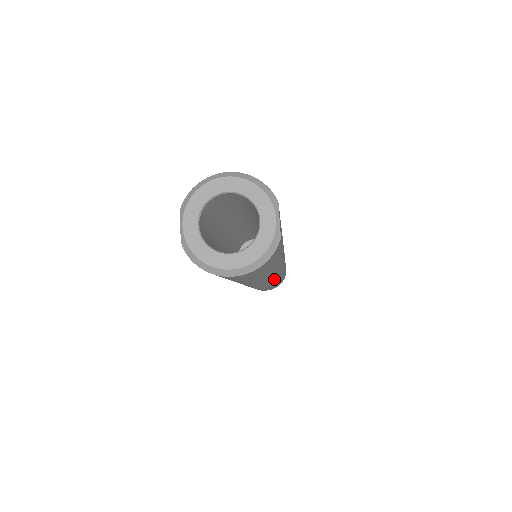
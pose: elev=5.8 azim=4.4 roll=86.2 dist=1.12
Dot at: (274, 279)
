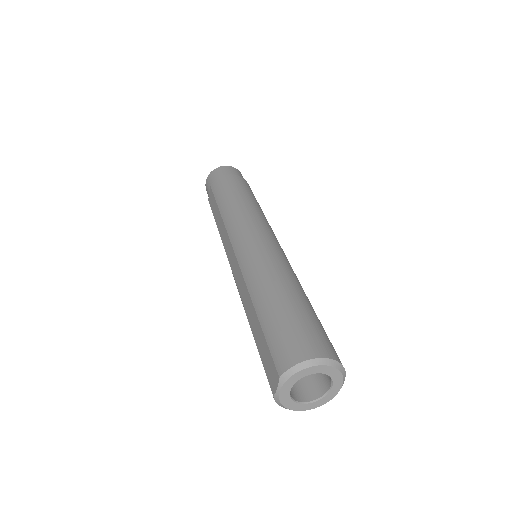
Dot at: occluded
